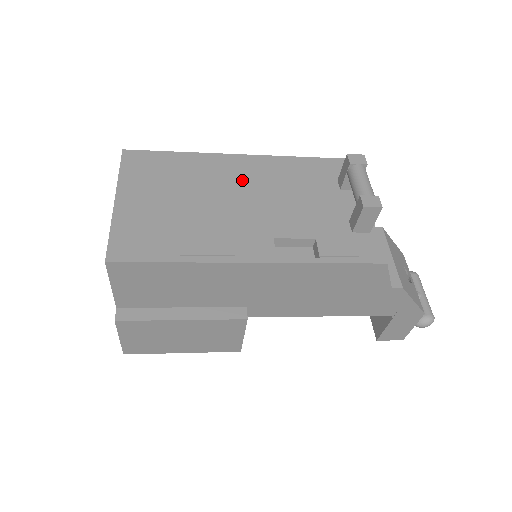
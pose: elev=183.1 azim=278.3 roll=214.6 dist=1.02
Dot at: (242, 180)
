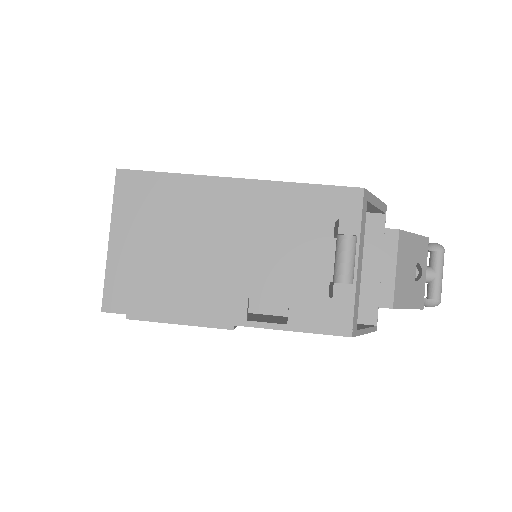
Dot at: (231, 219)
